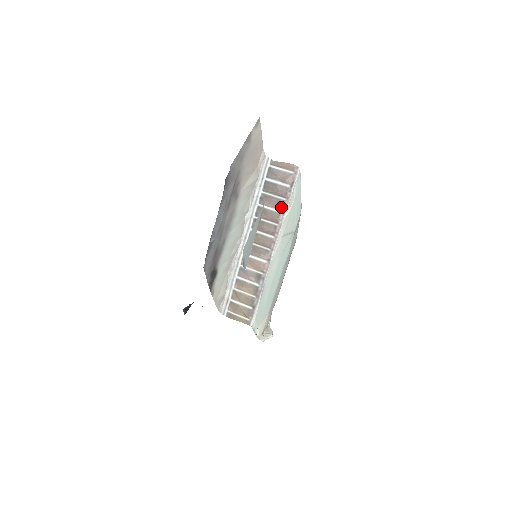
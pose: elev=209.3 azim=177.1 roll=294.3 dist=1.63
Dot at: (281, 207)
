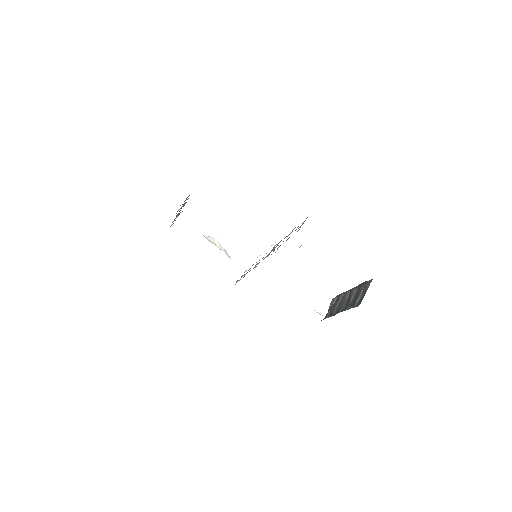
Dot at: occluded
